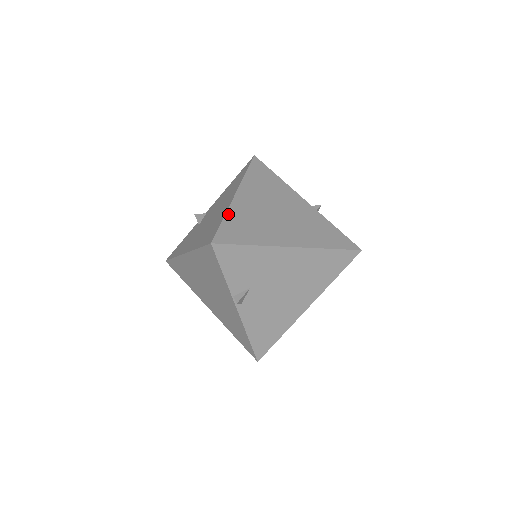
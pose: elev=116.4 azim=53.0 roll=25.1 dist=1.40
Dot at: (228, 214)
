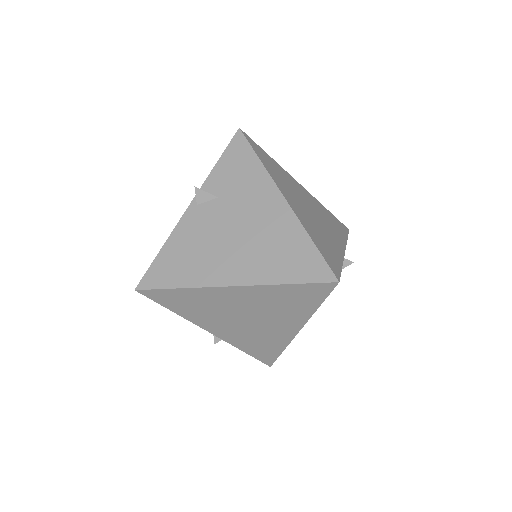
Dot at: (276, 162)
